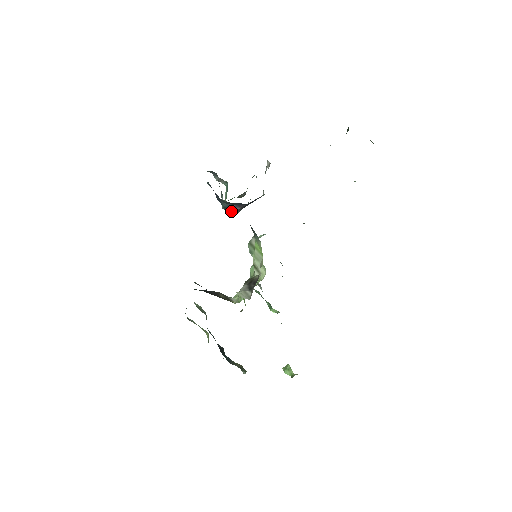
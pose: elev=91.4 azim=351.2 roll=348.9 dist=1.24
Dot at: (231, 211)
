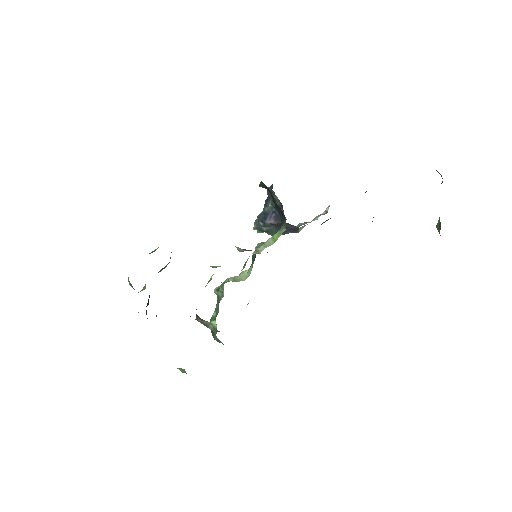
Dot at: (265, 219)
